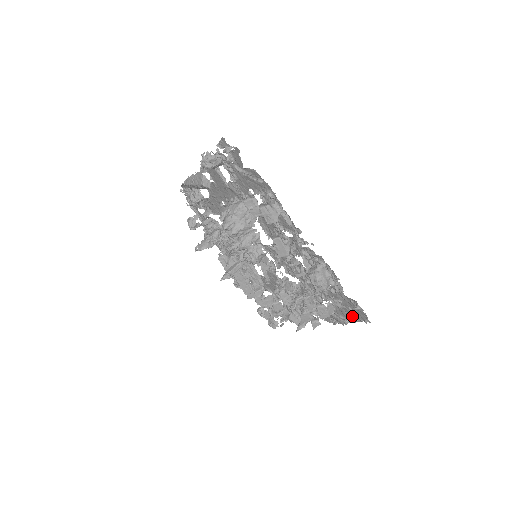
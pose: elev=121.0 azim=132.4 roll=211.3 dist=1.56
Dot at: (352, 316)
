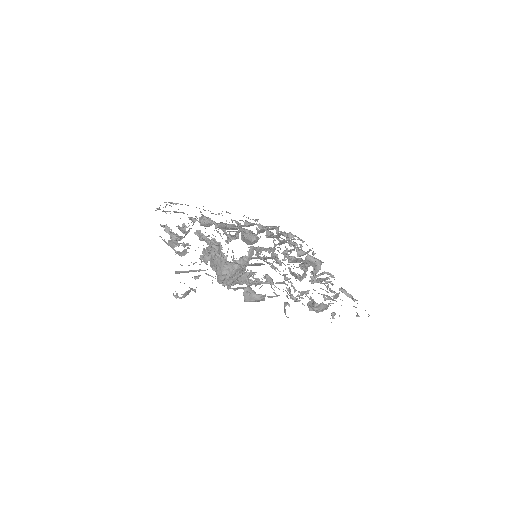
Dot at: (357, 303)
